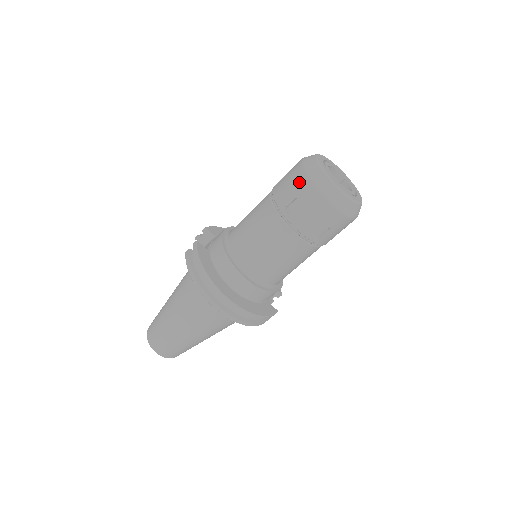
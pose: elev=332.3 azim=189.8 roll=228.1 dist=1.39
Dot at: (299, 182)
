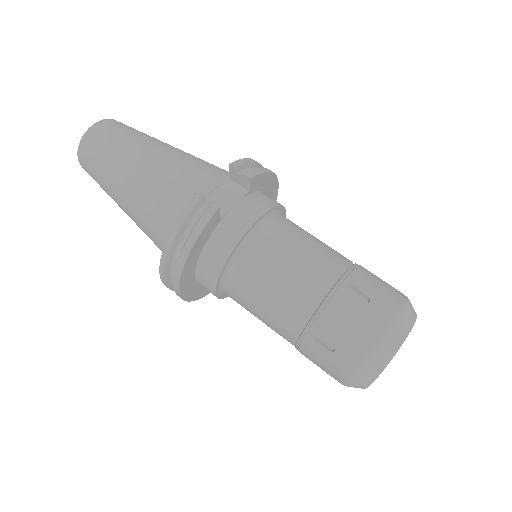
Dot at: (357, 345)
